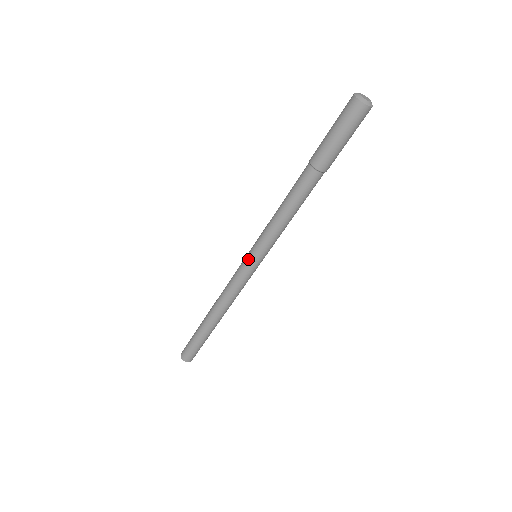
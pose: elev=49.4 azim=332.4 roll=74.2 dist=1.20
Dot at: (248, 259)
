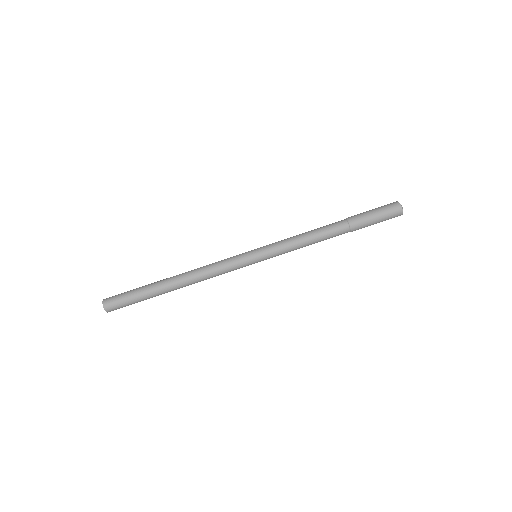
Dot at: (253, 257)
